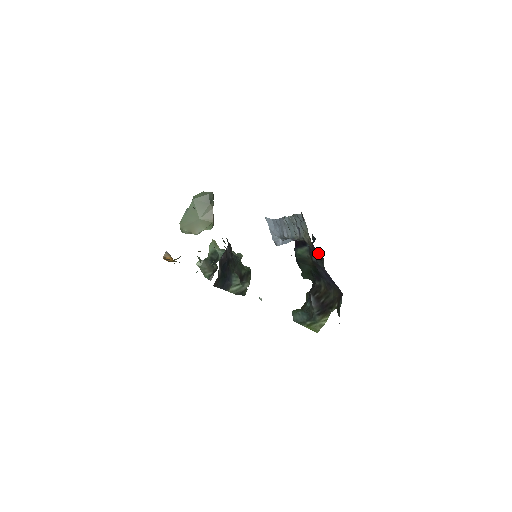
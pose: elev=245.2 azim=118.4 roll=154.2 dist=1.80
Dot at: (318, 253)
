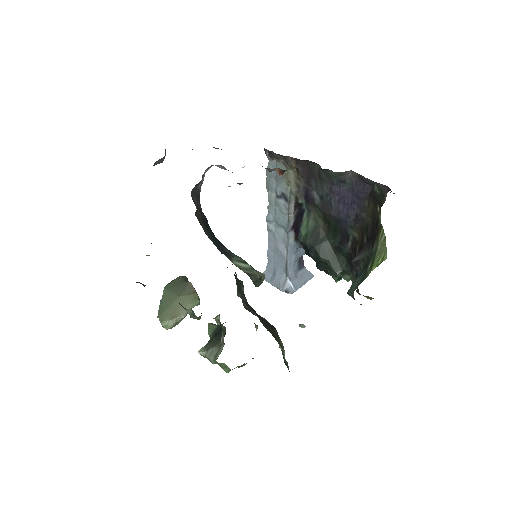
Dot at: (311, 172)
